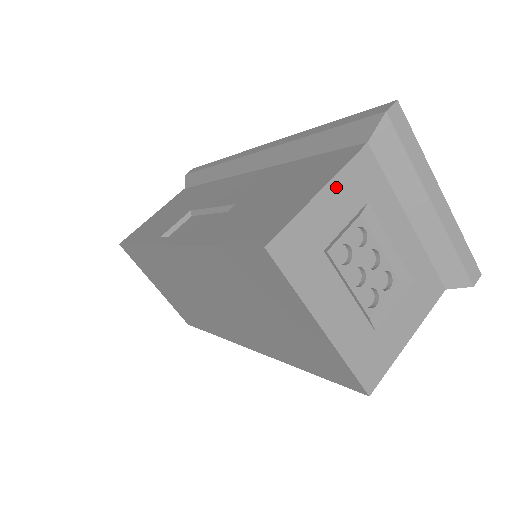
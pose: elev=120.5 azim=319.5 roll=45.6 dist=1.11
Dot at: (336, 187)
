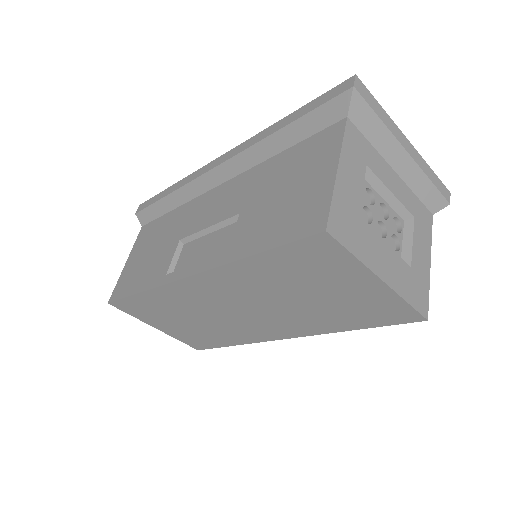
Dot at: (345, 162)
